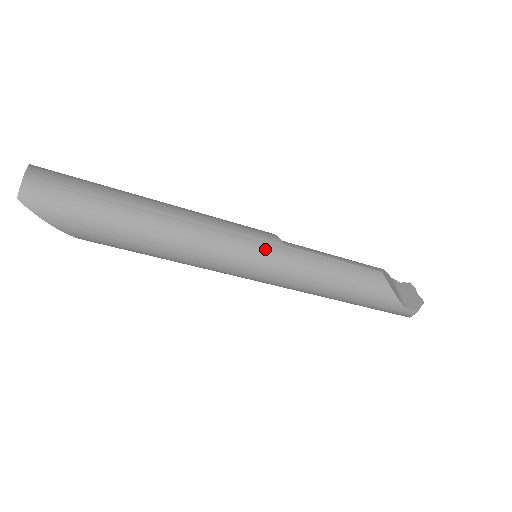
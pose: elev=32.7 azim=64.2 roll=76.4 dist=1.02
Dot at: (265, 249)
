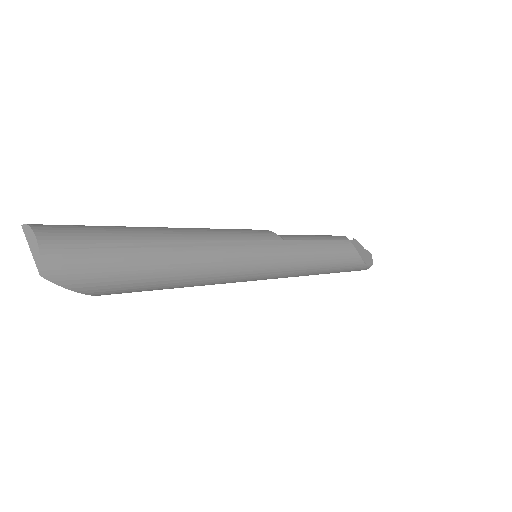
Dot at: (273, 250)
